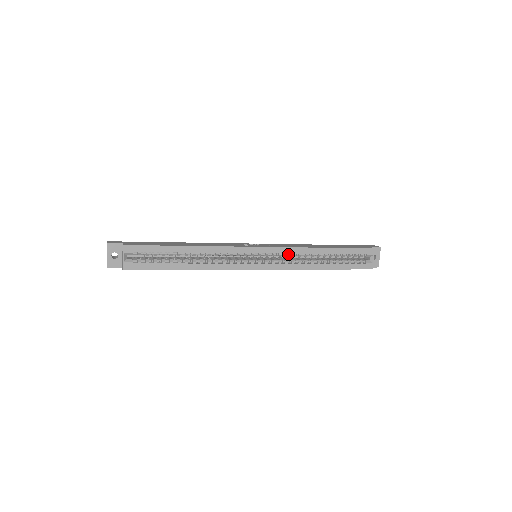
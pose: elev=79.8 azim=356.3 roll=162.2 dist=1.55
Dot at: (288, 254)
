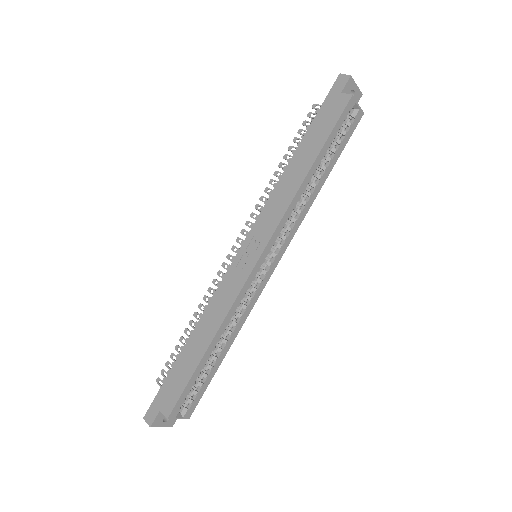
Dot at: occluded
